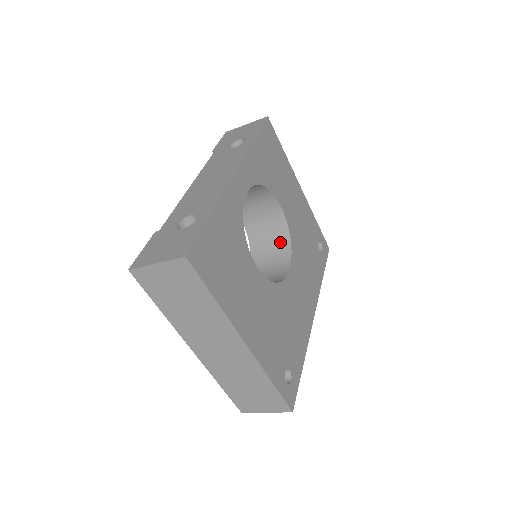
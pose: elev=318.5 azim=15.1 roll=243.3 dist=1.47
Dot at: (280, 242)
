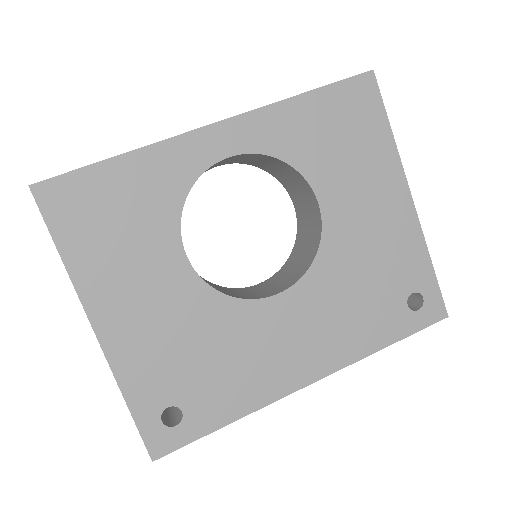
Dot at: (308, 255)
